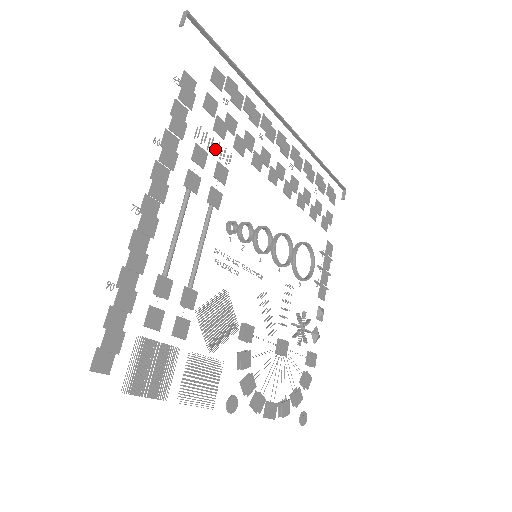
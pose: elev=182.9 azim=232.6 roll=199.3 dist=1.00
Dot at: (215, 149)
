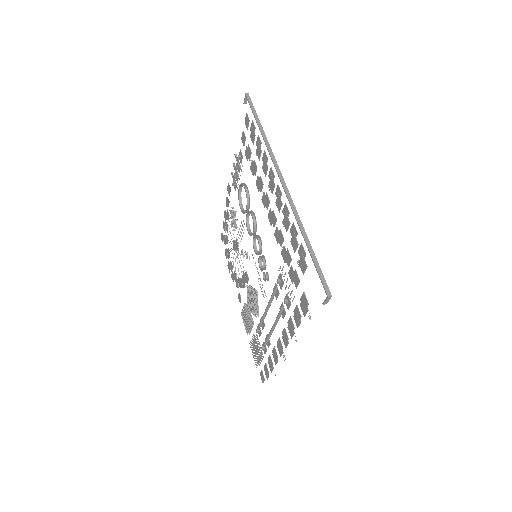
Dot at: occluded
